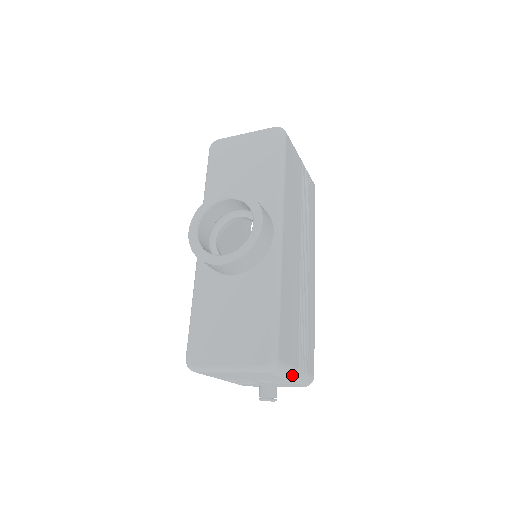
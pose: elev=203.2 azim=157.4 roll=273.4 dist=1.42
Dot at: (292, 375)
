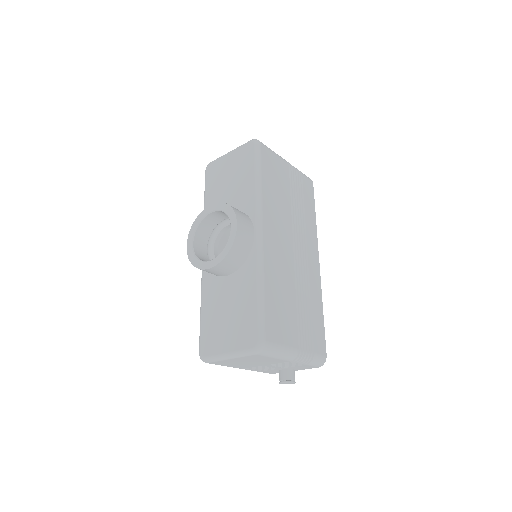
Dot at: (292, 356)
